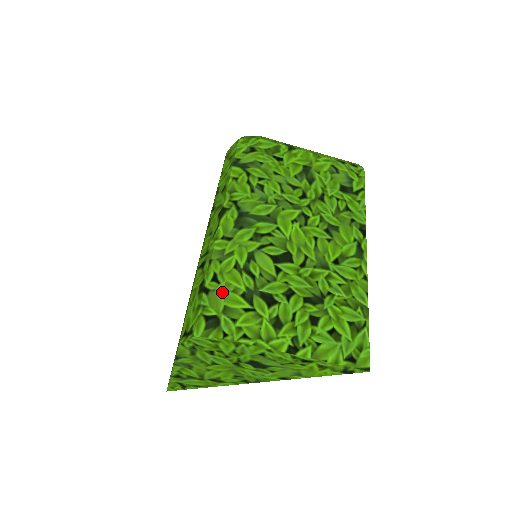
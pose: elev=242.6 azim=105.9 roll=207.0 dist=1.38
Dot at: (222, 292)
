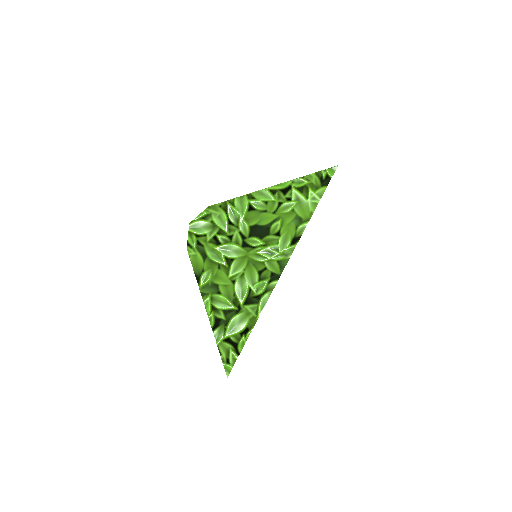
Dot at: occluded
